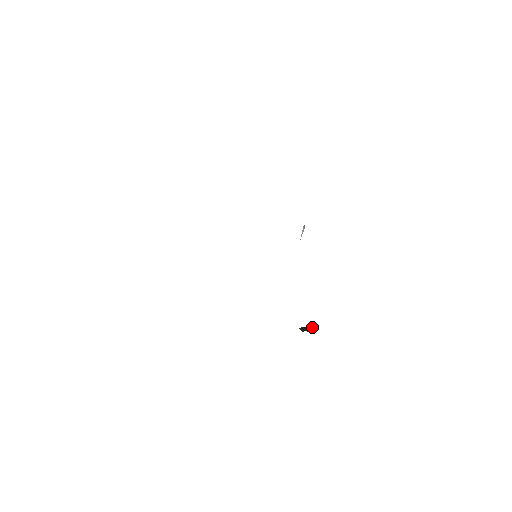
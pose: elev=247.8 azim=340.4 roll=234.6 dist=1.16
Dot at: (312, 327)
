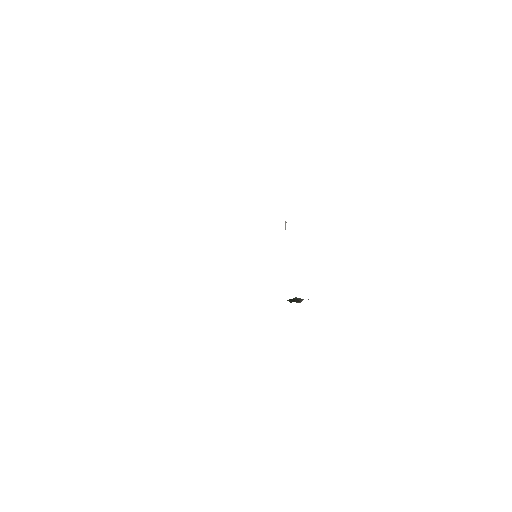
Dot at: (298, 298)
